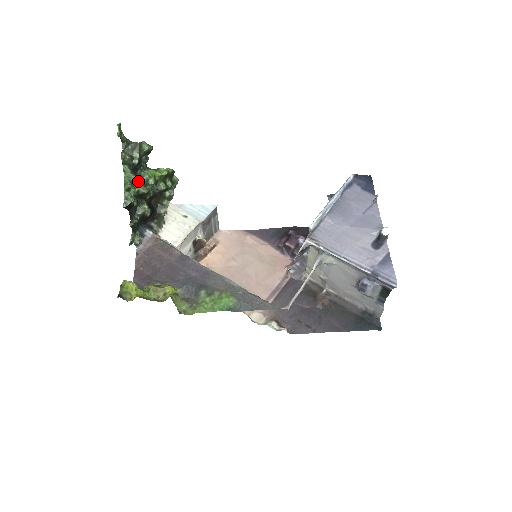
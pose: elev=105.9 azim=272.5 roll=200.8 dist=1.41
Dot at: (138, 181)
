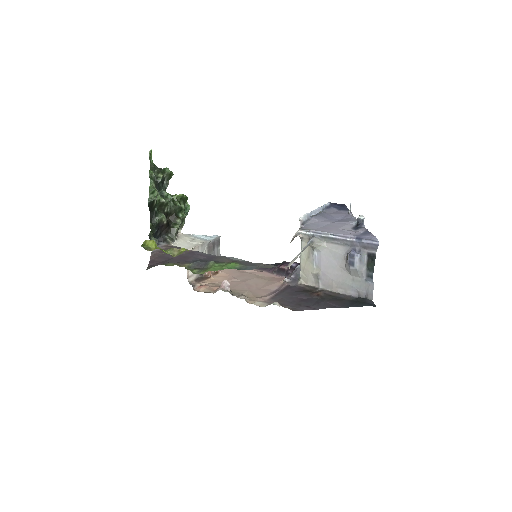
Dot at: (160, 195)
